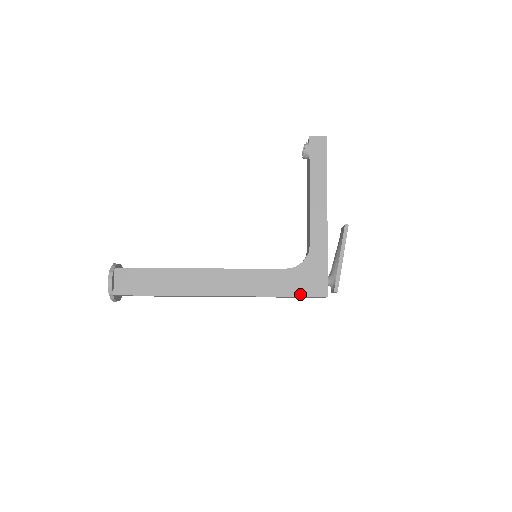
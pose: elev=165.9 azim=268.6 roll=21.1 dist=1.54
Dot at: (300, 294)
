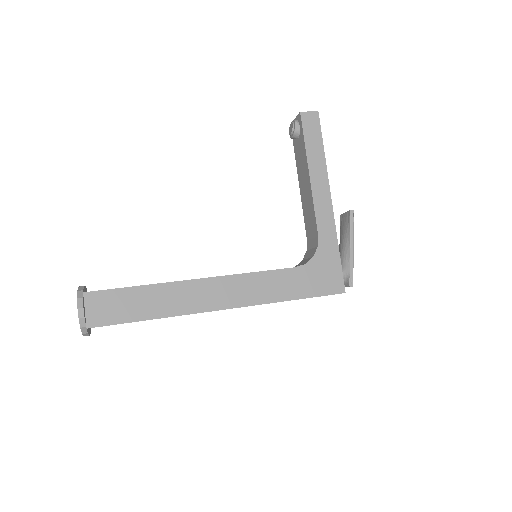
Dot at: (315, 294)
